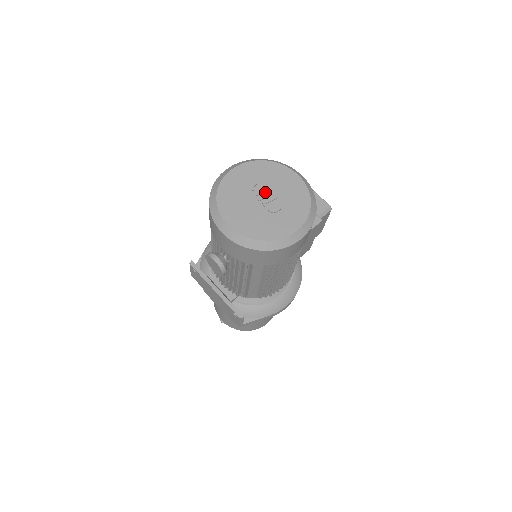
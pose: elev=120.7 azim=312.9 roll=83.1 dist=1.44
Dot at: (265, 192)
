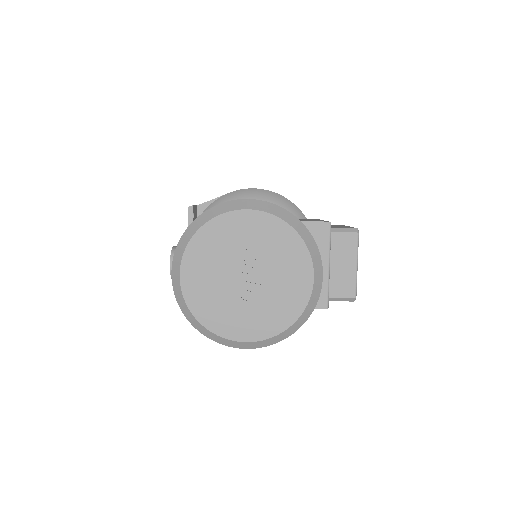
Dot at: (255, 271)
